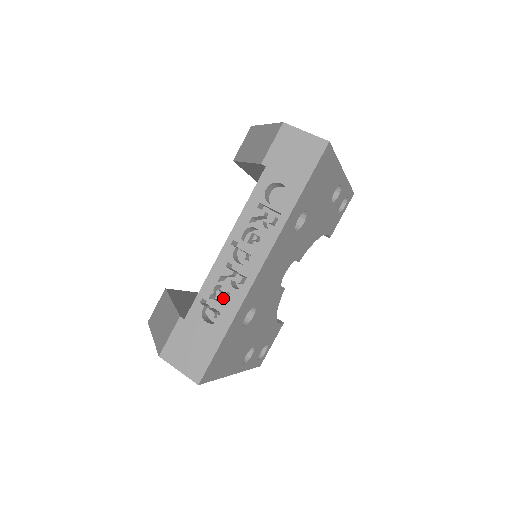
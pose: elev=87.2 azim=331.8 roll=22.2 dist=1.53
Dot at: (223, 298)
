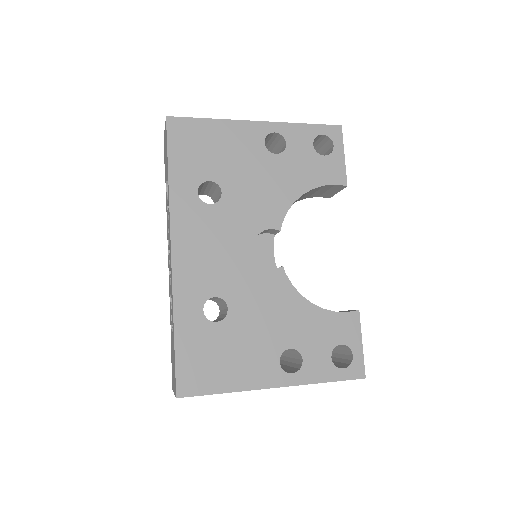
Dot at: (171, 303)
